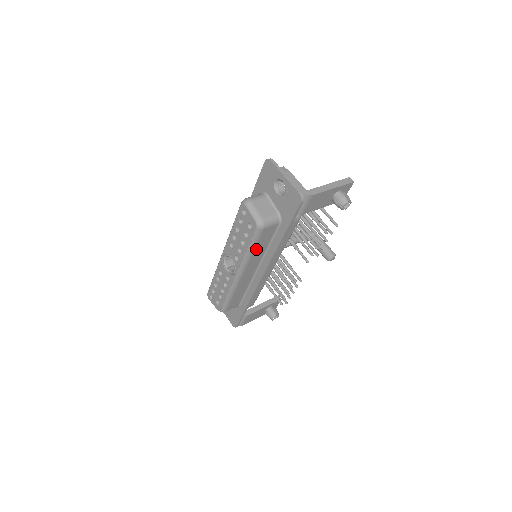
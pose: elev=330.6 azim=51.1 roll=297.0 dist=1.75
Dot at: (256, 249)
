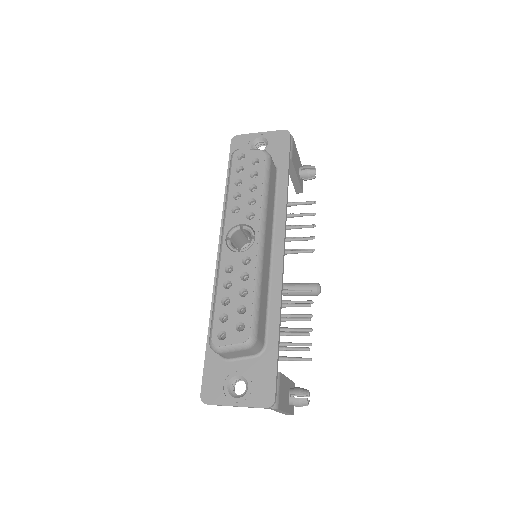
Dot at: (269, 194)
